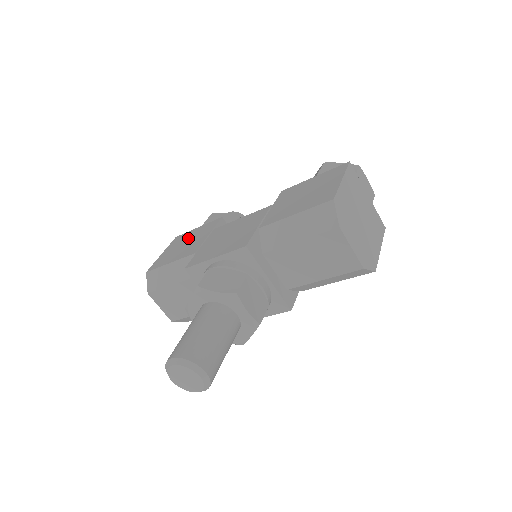
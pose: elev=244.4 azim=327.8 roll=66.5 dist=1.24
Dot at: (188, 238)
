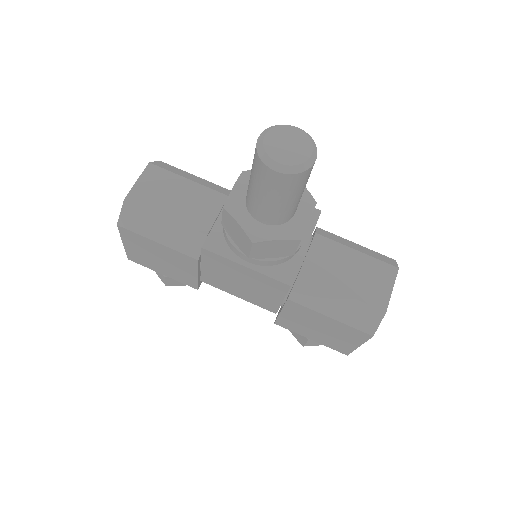
Dot at: occluded
